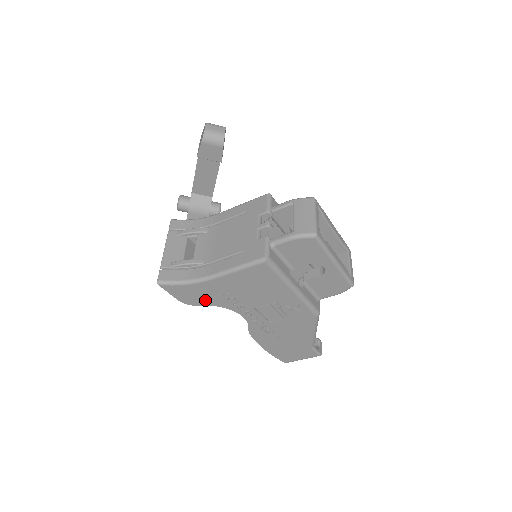
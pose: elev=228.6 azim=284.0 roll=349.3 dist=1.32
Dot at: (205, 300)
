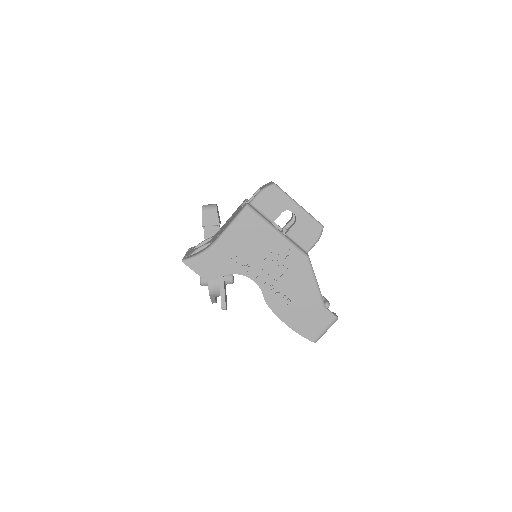
Dot at: (220, 269)
